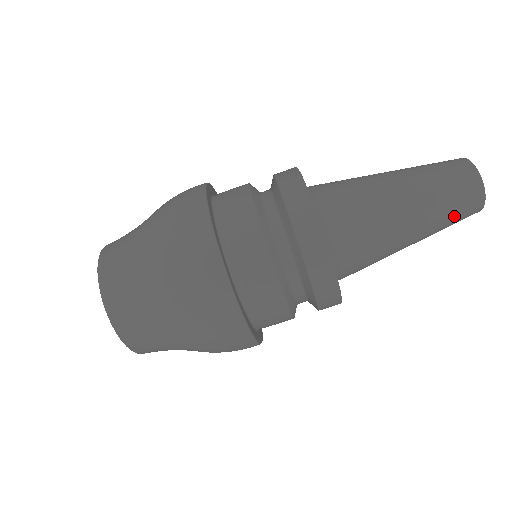
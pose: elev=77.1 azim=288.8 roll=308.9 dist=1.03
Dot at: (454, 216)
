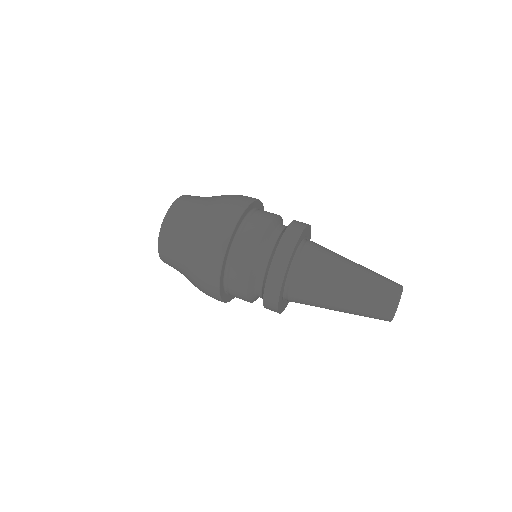
Dot at: (378, 288)
